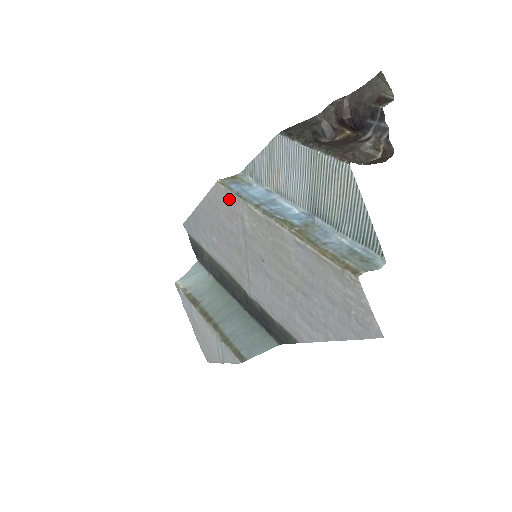
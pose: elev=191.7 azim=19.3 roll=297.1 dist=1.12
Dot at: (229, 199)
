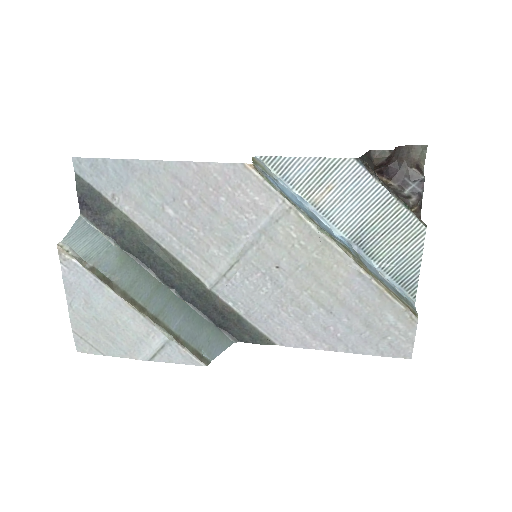
Dot at: (260, 191)
